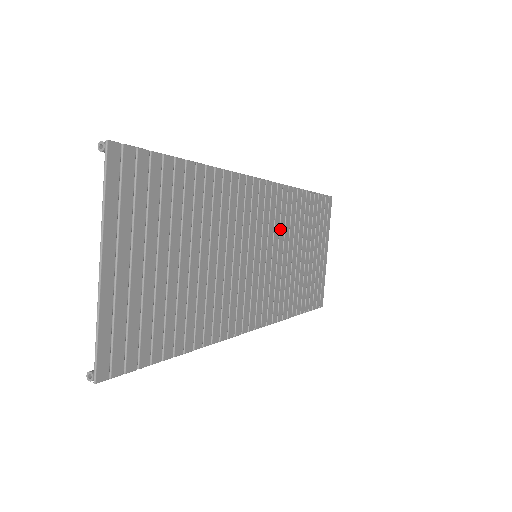
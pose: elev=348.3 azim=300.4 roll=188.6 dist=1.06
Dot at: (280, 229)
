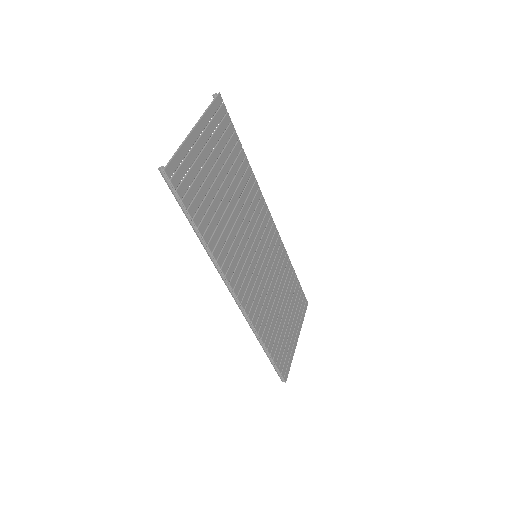
Dot at: (273, 264)
